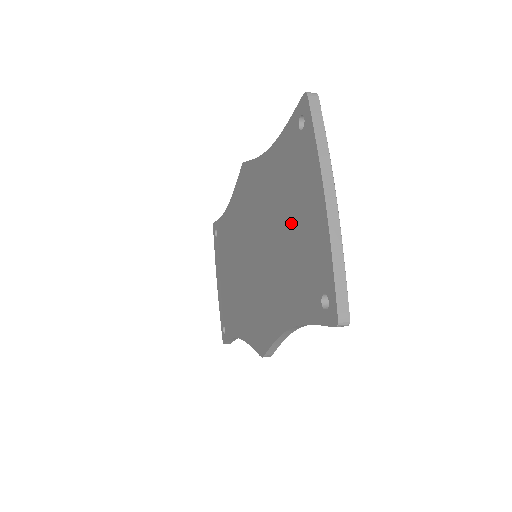
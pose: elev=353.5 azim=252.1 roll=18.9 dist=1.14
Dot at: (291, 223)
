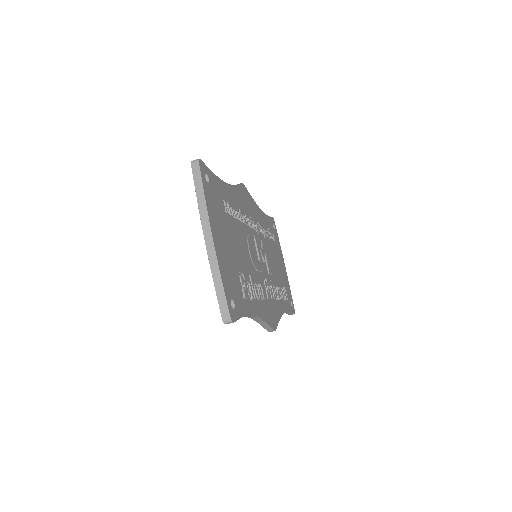
Dot at: occluded
